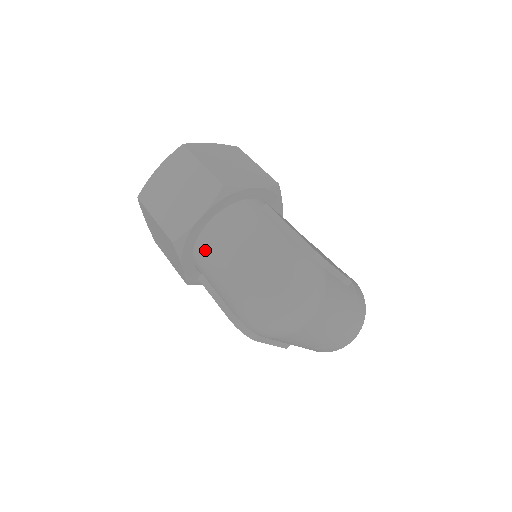
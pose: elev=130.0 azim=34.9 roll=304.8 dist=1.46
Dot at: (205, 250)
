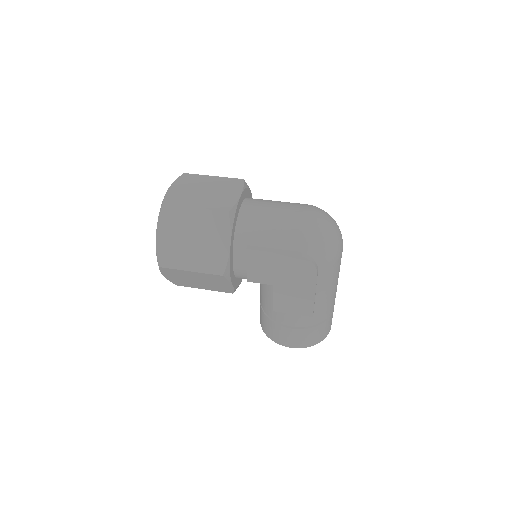
Dot at: (251, 218)
